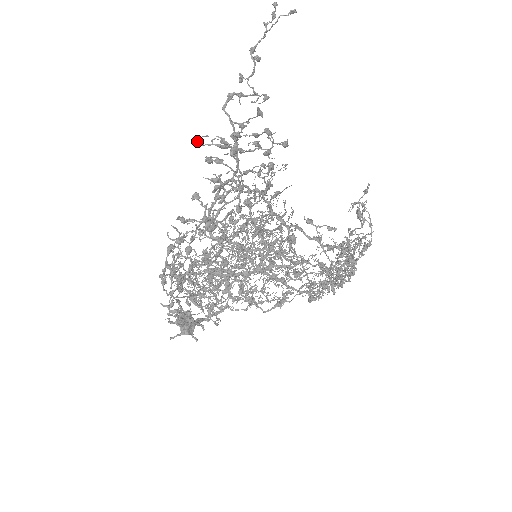
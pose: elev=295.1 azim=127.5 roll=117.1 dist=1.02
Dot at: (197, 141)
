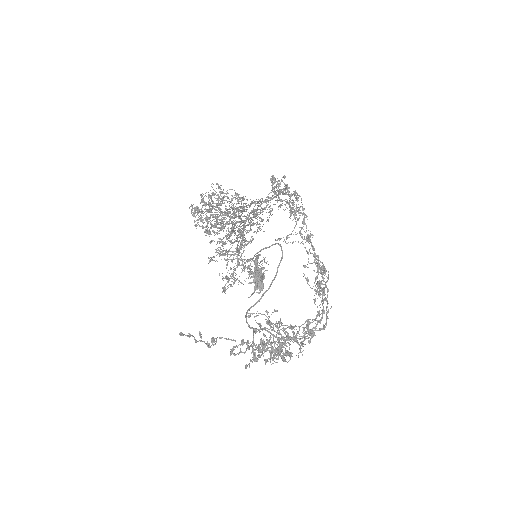
Dot at: occluded
